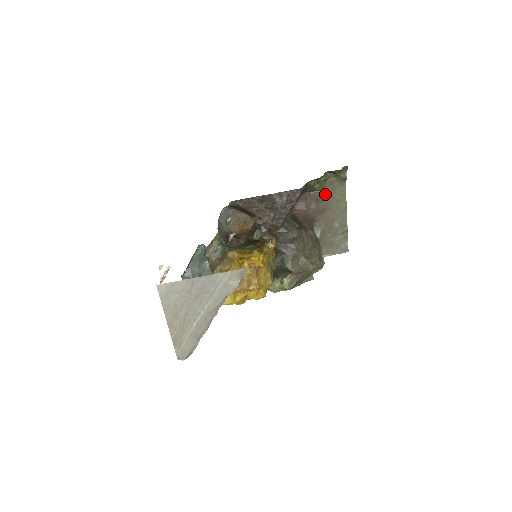
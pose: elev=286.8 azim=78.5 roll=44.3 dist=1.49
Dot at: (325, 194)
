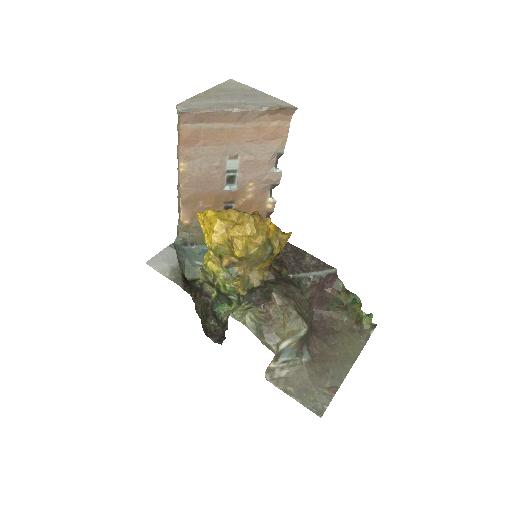
Dot at: (339, 337)
